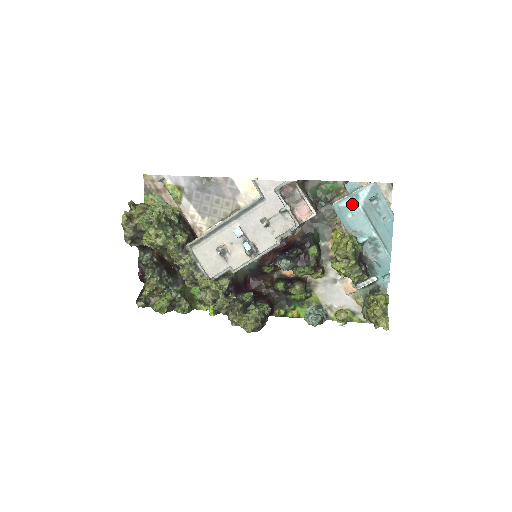
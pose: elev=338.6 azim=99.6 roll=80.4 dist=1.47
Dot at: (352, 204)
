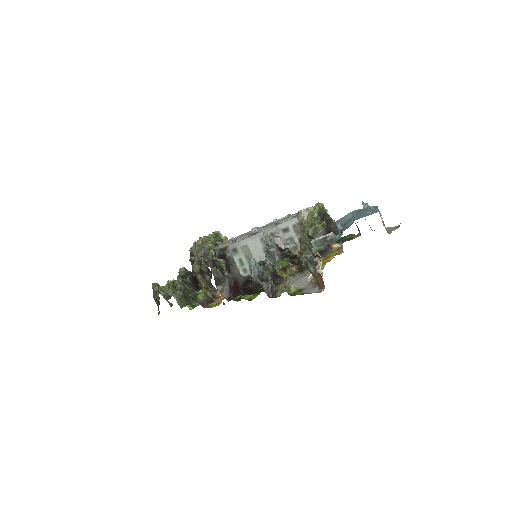
Dot at: occluded
